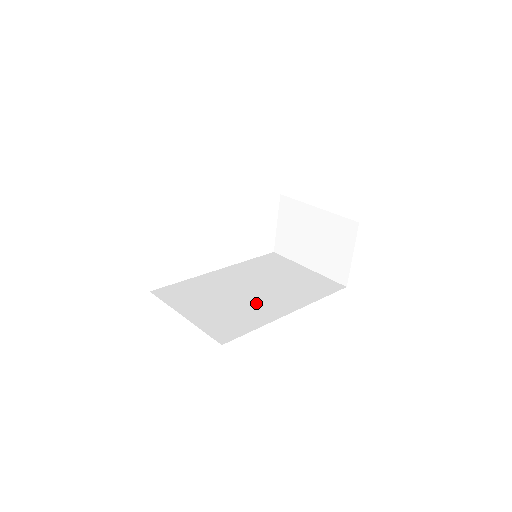
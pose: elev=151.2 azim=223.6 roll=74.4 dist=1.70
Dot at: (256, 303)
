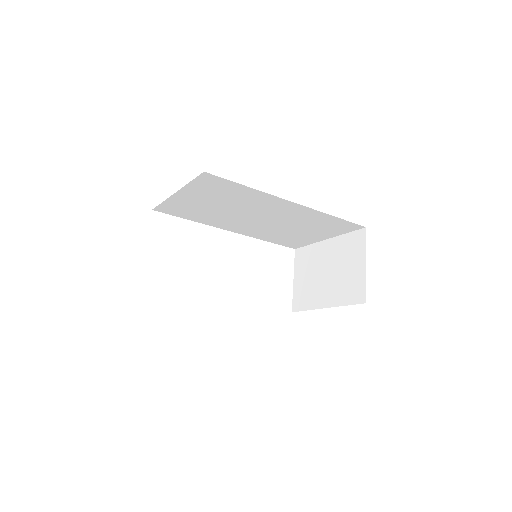
Dot at: occluded
